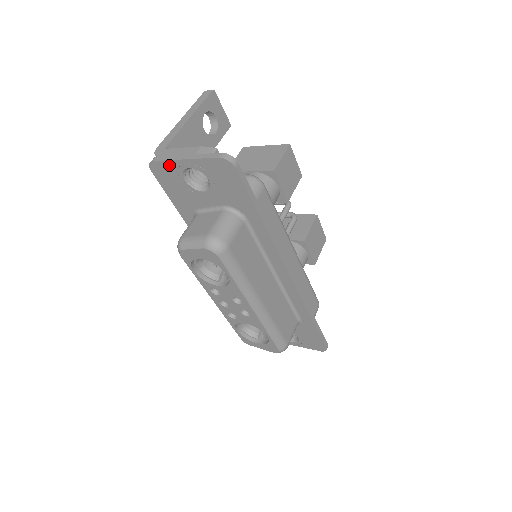
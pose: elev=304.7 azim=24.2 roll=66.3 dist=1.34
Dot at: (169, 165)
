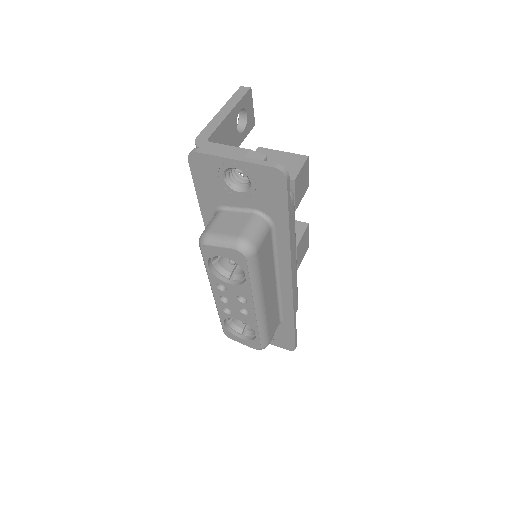
Dot at: (213, 160)
